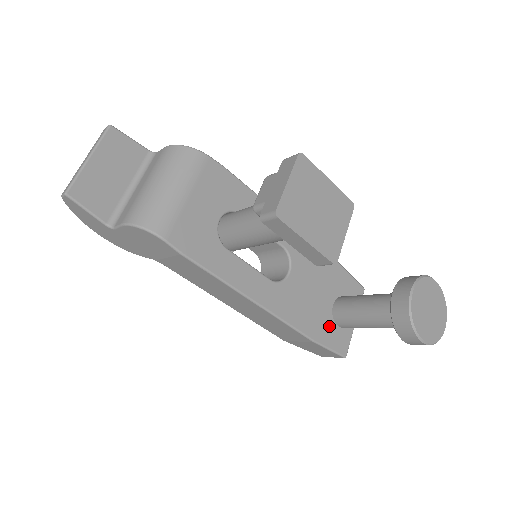
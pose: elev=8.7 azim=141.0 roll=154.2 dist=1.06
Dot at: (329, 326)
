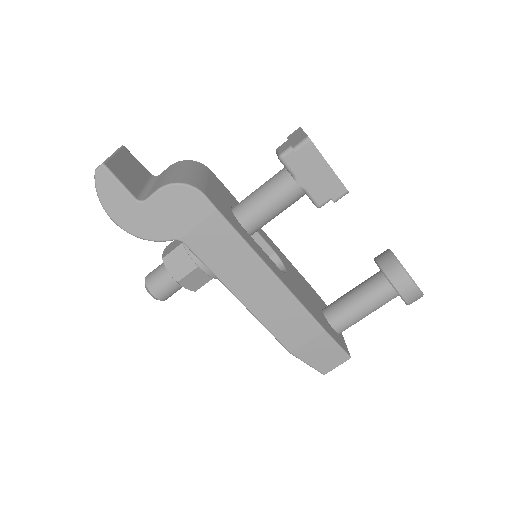
Dot at: (328, 325)
